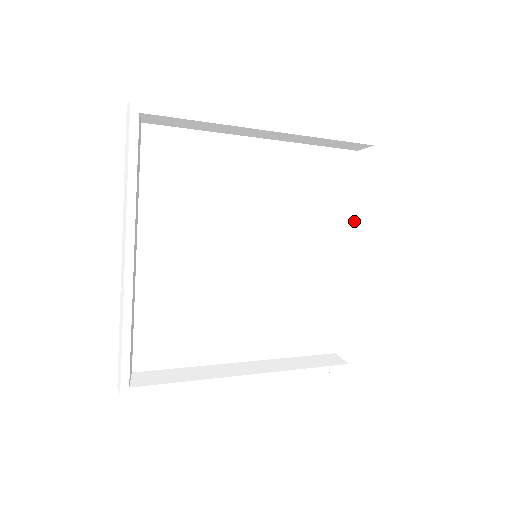
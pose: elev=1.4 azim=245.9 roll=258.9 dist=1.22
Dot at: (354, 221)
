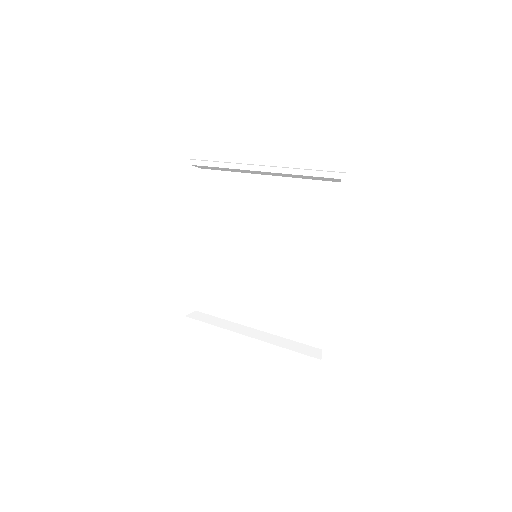
Dot at: occluded
